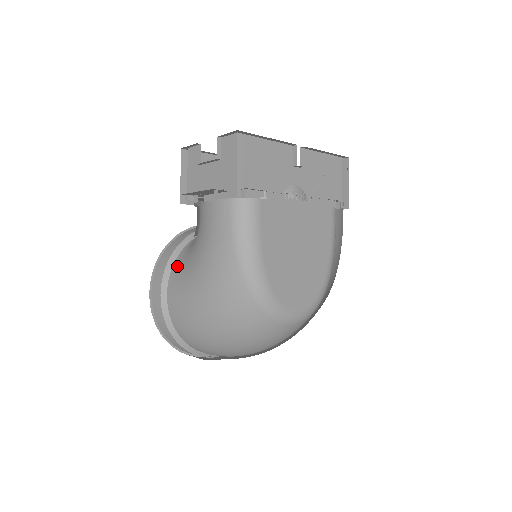
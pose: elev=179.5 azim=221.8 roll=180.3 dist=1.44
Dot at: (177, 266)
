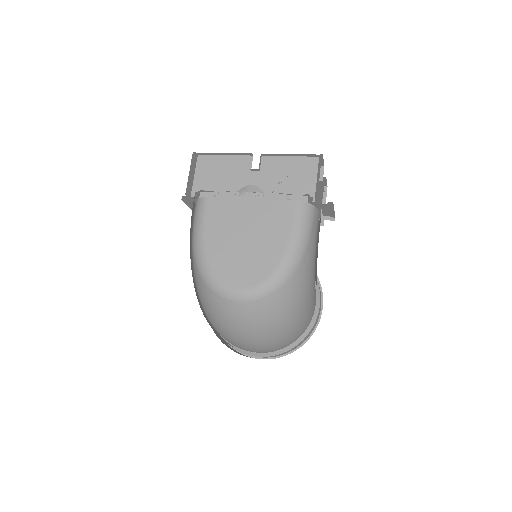
Dot at: occluded
